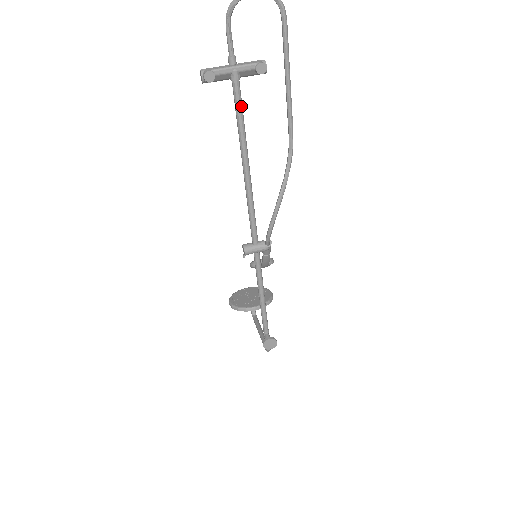
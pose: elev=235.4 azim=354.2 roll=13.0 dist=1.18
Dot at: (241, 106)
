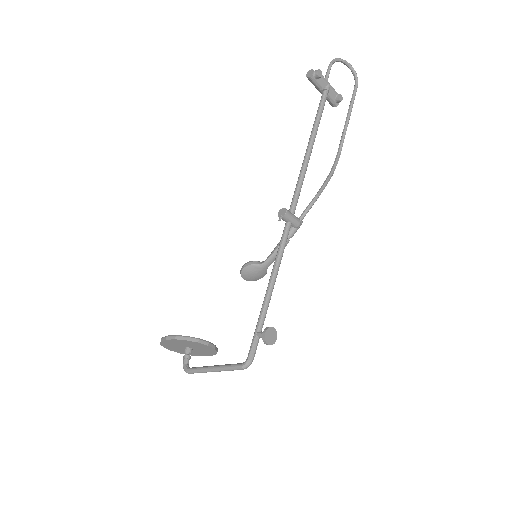
Dot at: occluded
